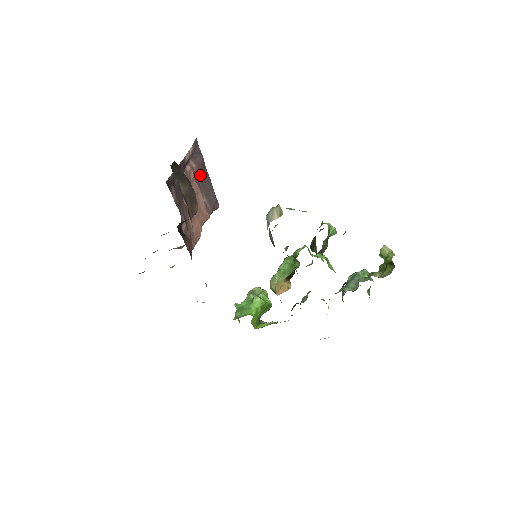
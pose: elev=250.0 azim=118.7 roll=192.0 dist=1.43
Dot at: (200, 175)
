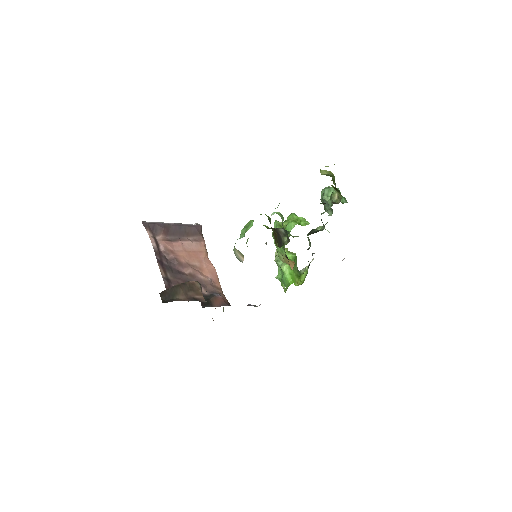
Dot at: (171, 233)
